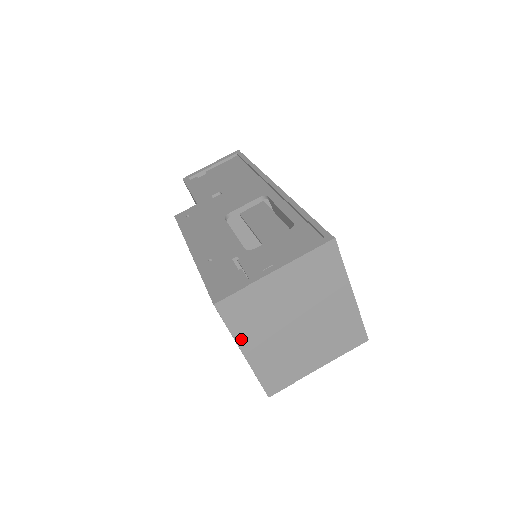
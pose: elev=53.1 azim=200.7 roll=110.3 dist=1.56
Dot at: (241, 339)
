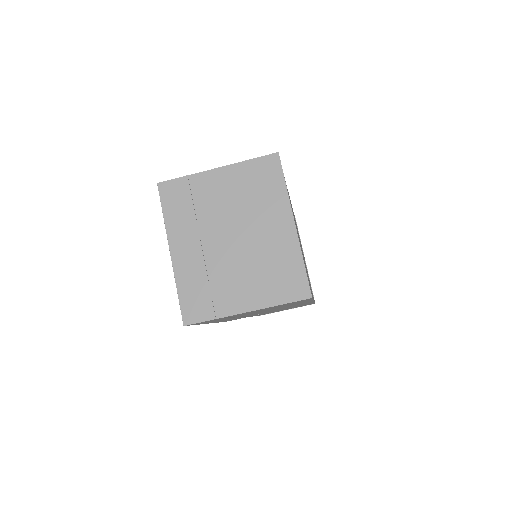
Dot at: (172, 232)
